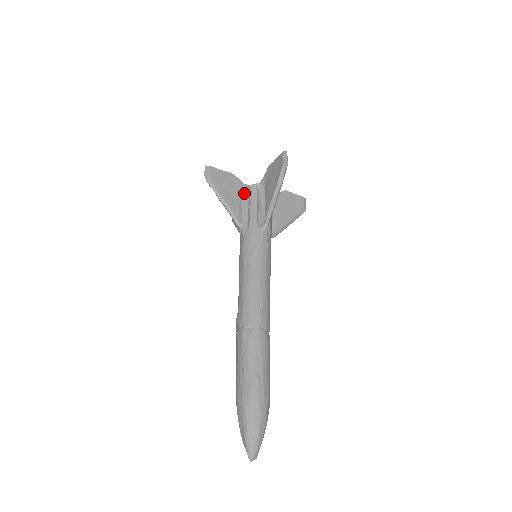
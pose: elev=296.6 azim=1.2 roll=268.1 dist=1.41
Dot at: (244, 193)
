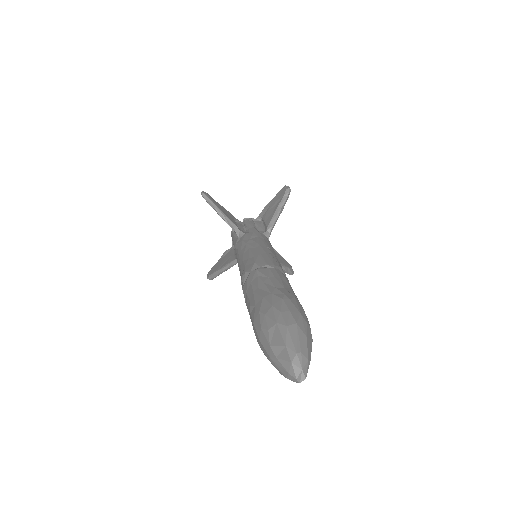
Dot at: (238, 223)
